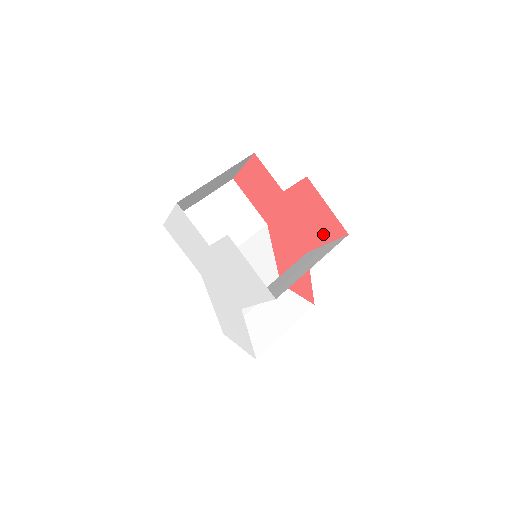
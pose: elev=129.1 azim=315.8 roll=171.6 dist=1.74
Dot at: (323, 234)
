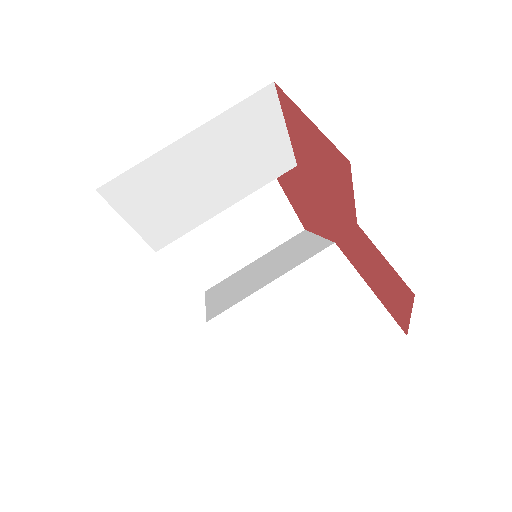
Dot at: (374, 286)
